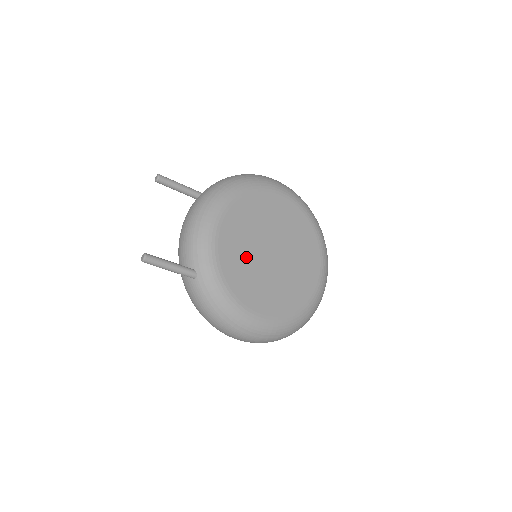
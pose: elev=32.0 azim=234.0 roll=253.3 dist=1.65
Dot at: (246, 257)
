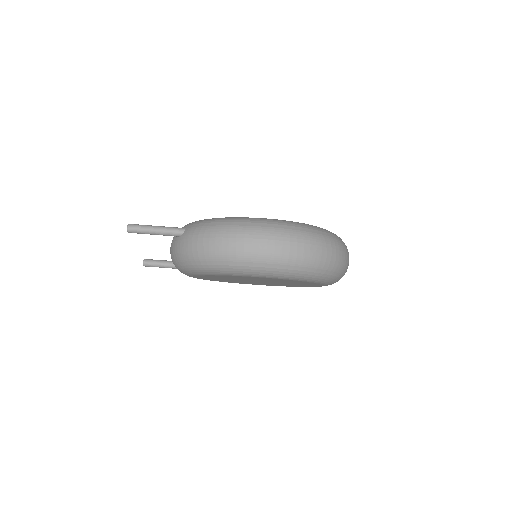
Dot at: occluded
